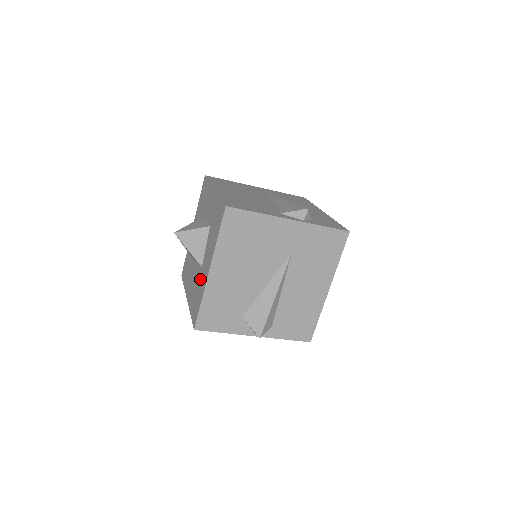
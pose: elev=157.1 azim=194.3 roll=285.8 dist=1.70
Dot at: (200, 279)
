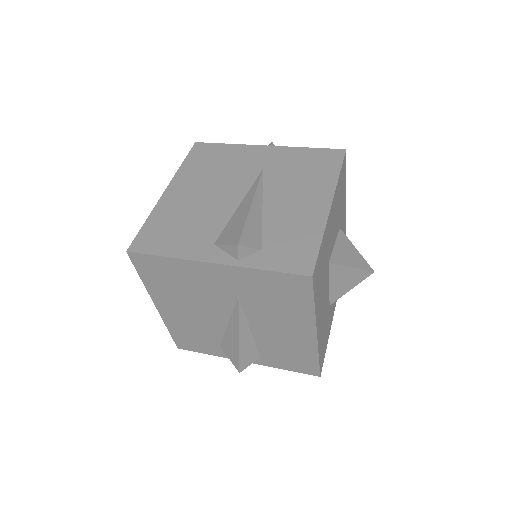
Dot at: occluded
